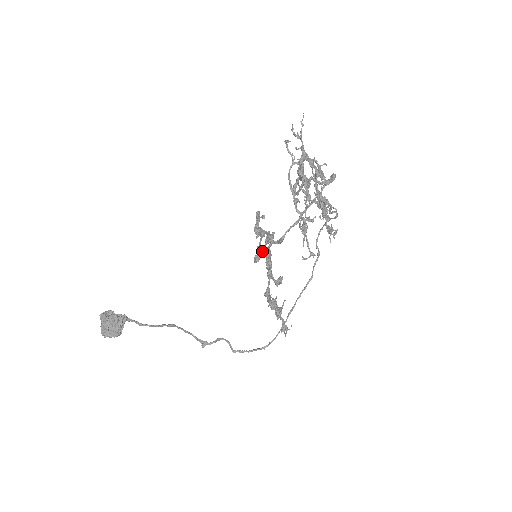
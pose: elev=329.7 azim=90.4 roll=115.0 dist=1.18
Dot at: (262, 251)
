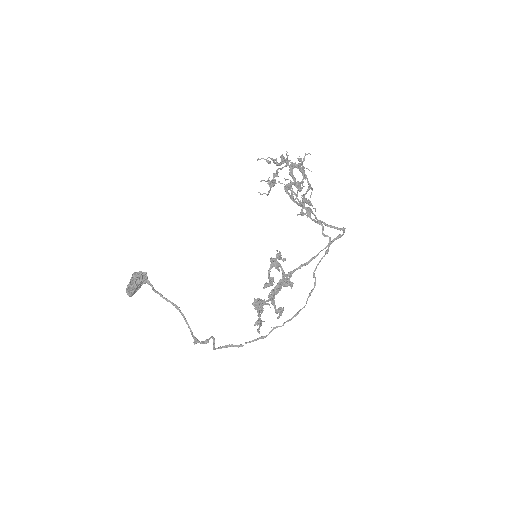
Dot at: (271, 277)
